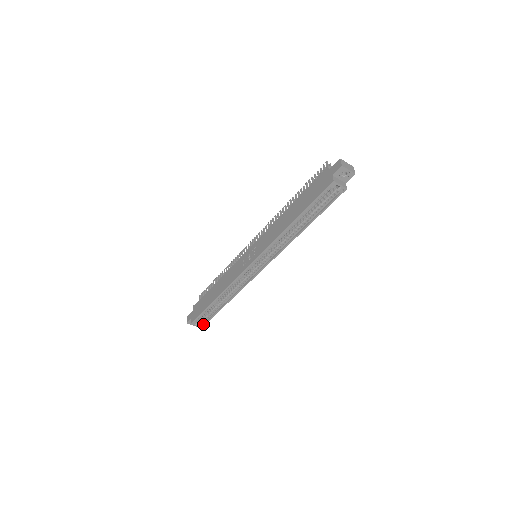
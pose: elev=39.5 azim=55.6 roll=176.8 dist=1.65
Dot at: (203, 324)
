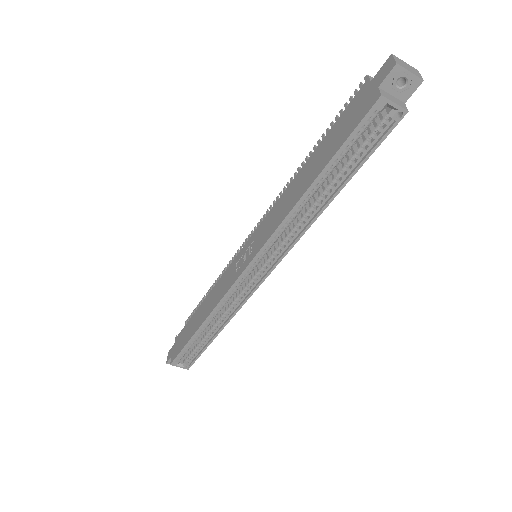
Dot at: (189, 365)
